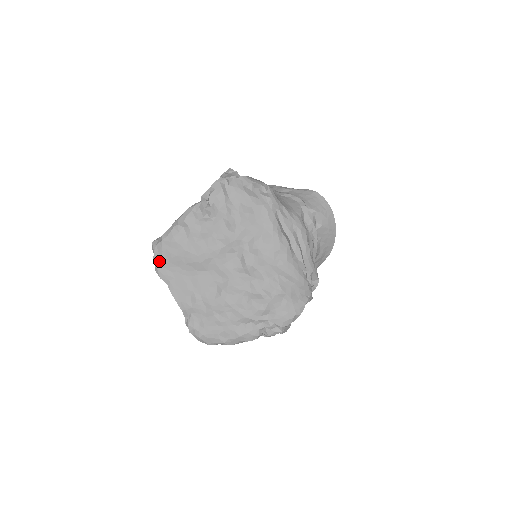
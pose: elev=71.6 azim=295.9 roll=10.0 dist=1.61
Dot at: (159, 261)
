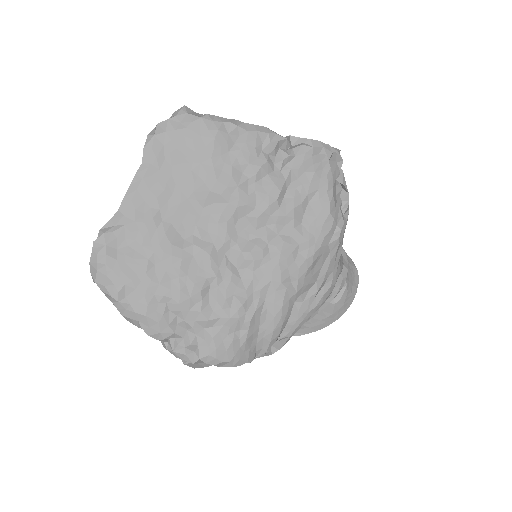
Dot at: (168, 131)
